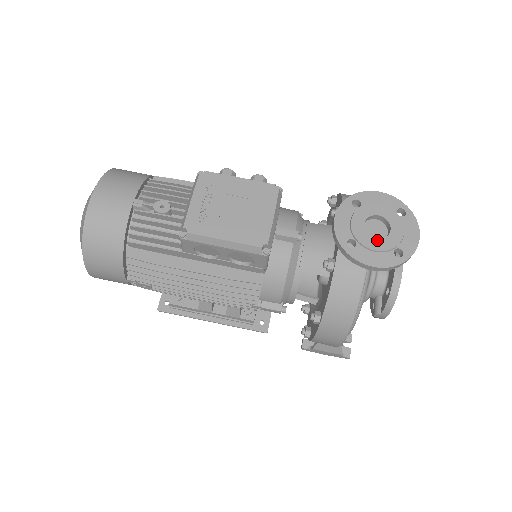
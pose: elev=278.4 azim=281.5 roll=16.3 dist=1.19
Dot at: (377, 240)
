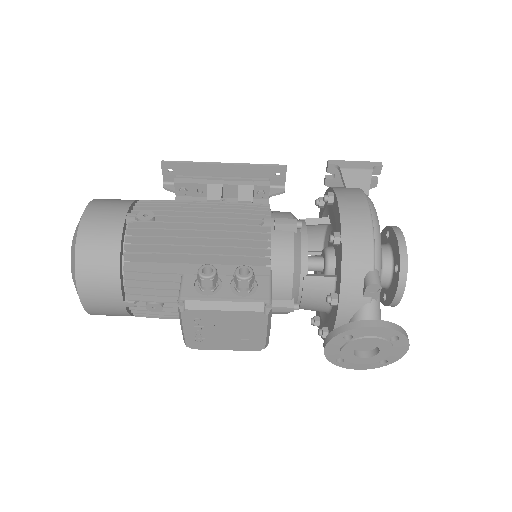
Dot at: (364, 359)
